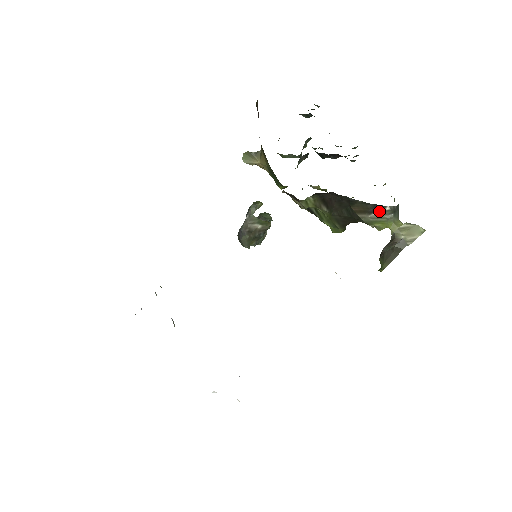
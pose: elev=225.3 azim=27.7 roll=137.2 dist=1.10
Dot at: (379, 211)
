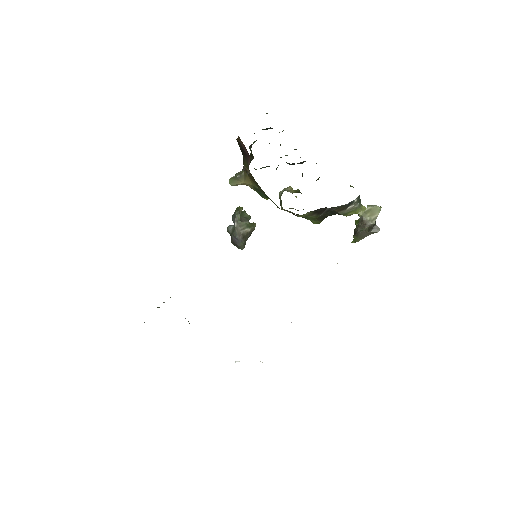
Dot at: (351, 205)
